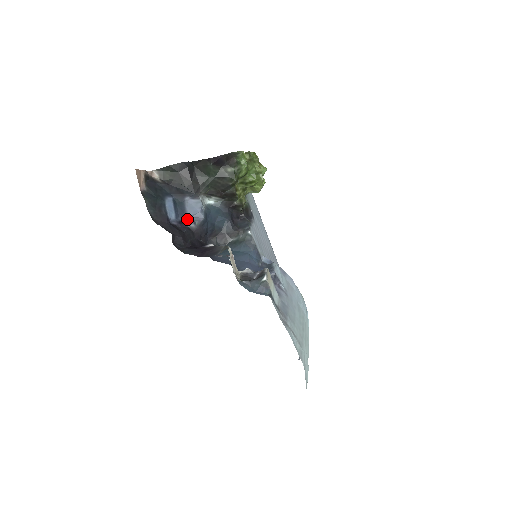
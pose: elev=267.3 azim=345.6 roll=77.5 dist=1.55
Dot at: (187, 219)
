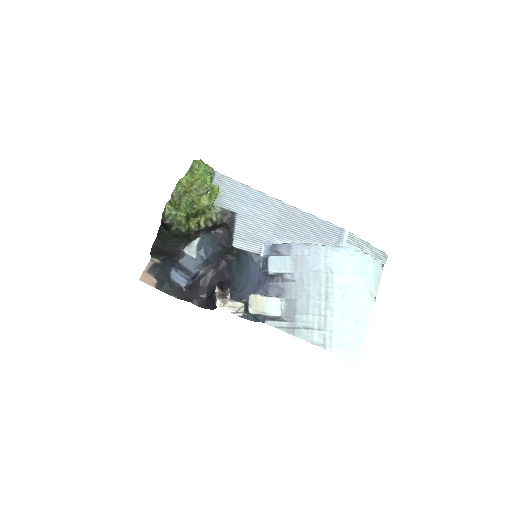
Dot at: (194, 273)
